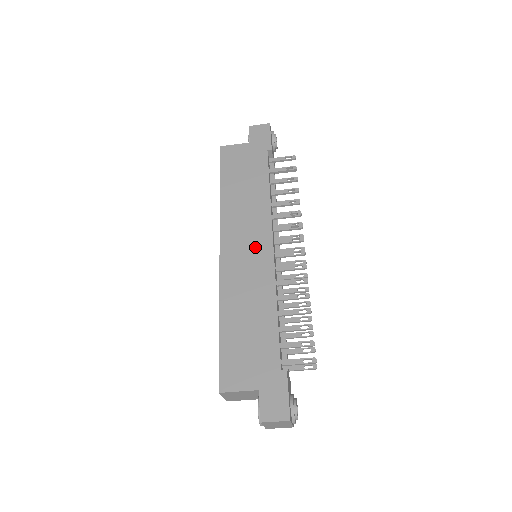
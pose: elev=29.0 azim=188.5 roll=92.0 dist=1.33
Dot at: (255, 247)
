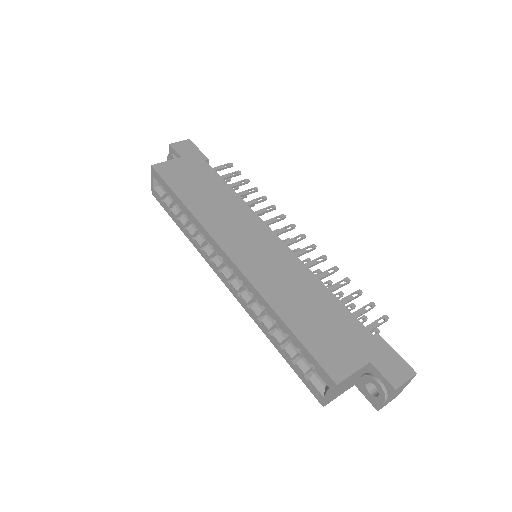
Dot at: (261, 241)
